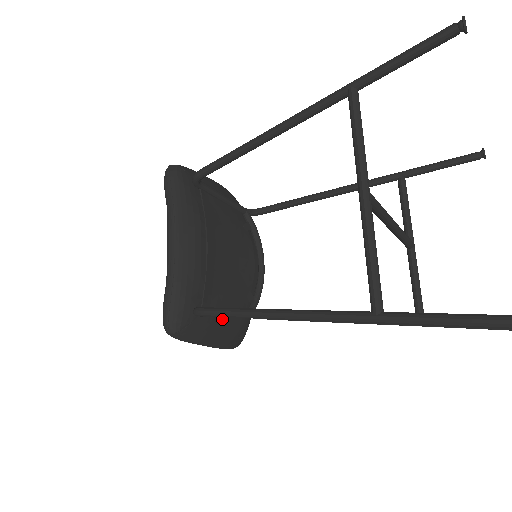
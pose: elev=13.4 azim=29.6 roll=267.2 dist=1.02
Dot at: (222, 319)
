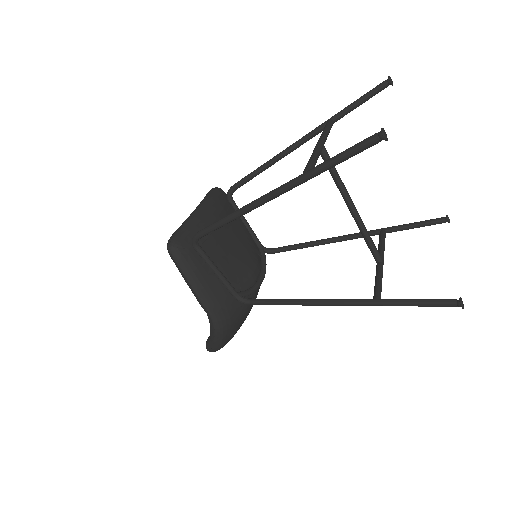
Dot at: (212, 273)
